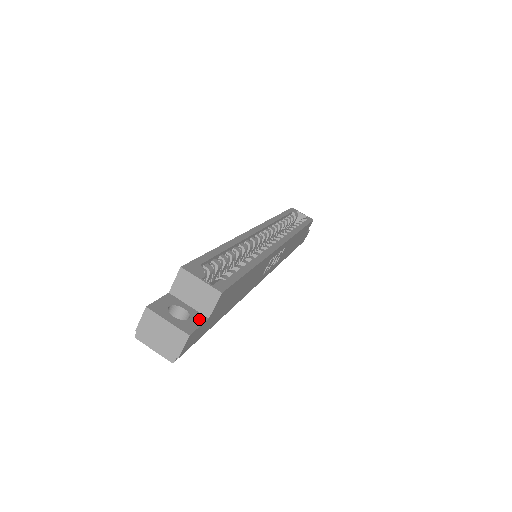
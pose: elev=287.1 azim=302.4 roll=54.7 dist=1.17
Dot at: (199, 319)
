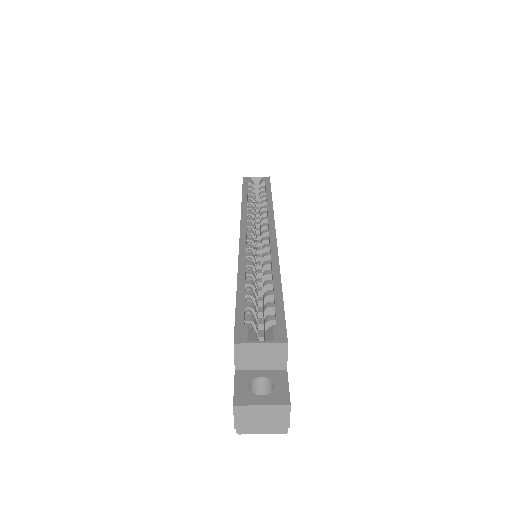
Dot at: (281, 378)
